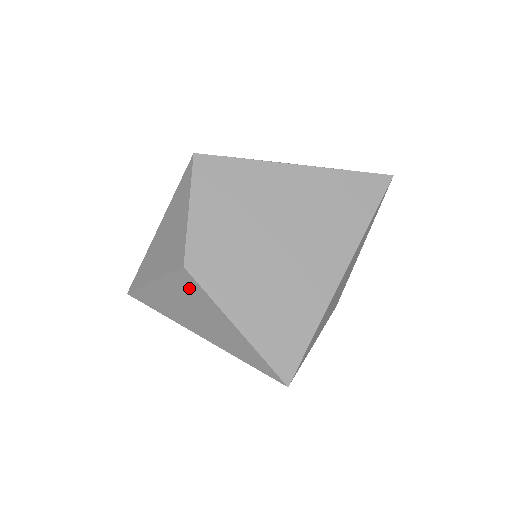
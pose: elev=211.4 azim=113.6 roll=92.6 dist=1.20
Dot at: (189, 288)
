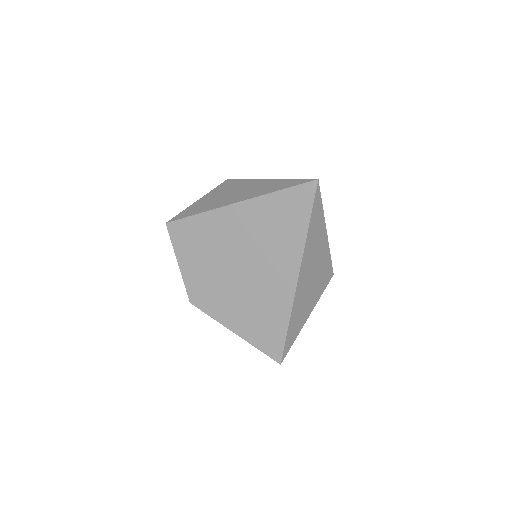
Dot at: occluded
